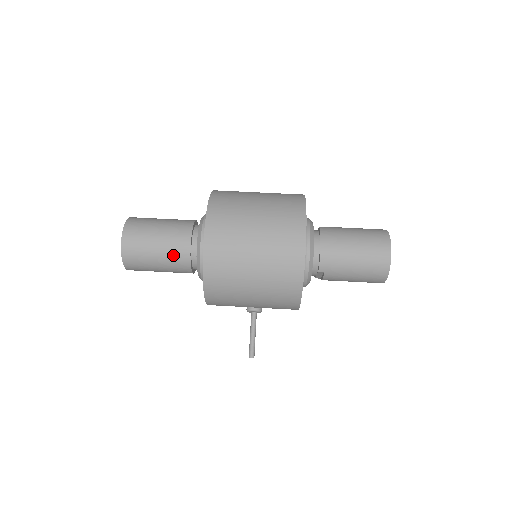
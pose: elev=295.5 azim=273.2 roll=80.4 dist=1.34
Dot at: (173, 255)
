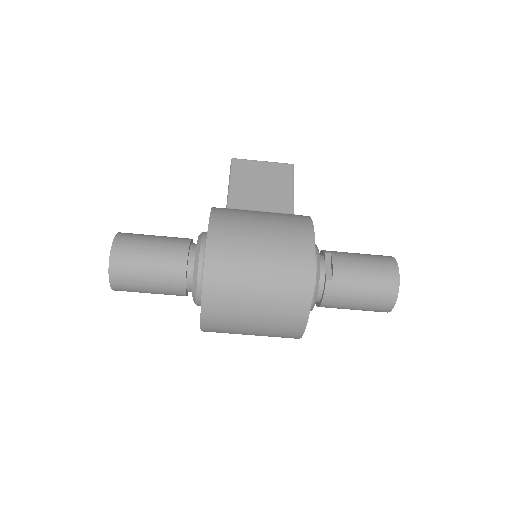
Dot at: occluded
